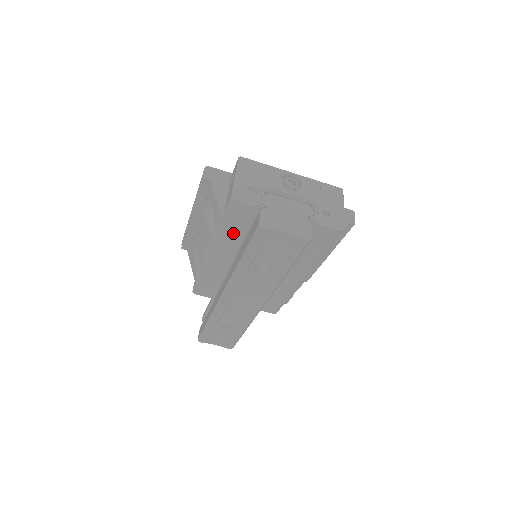
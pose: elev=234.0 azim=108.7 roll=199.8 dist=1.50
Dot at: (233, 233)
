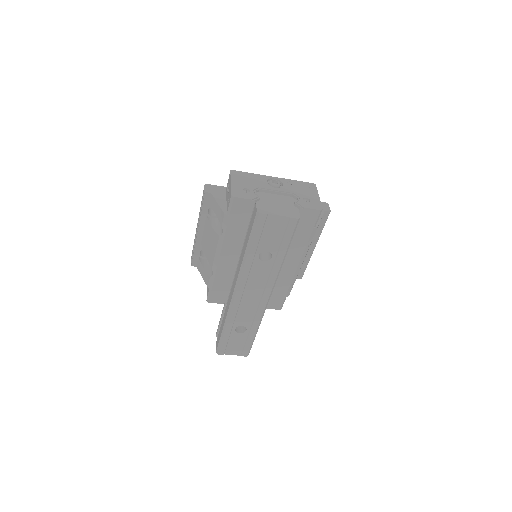
Dot at: (236, 229)
